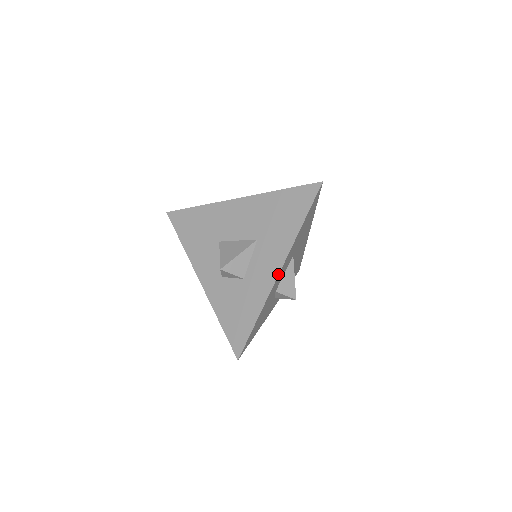
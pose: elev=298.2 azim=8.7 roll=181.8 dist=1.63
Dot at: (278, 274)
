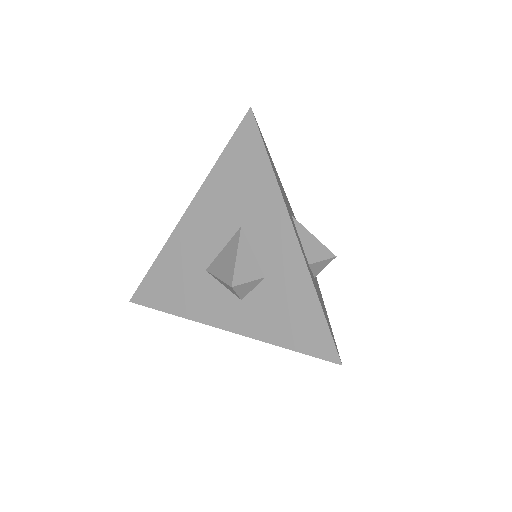
Dot at: (294, 234)
